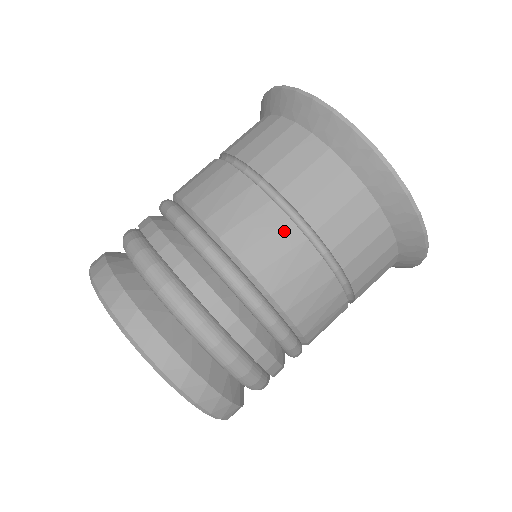
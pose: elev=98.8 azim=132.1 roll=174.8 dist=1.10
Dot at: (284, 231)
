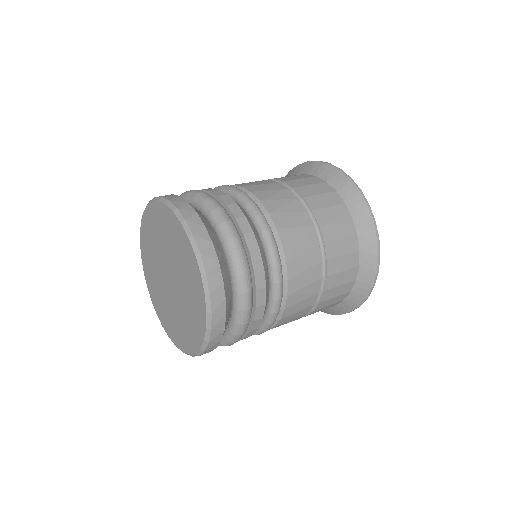
Dot at: (264, 181)
